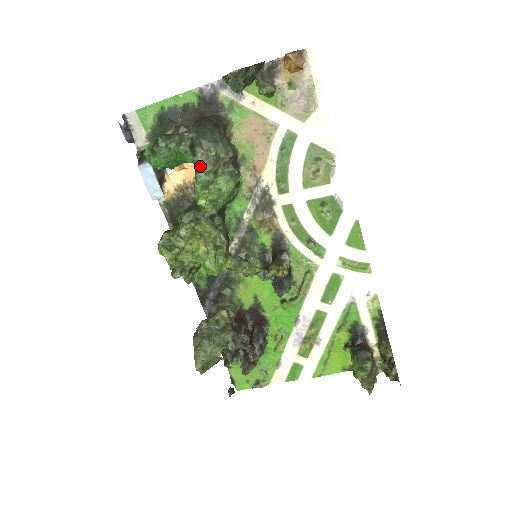
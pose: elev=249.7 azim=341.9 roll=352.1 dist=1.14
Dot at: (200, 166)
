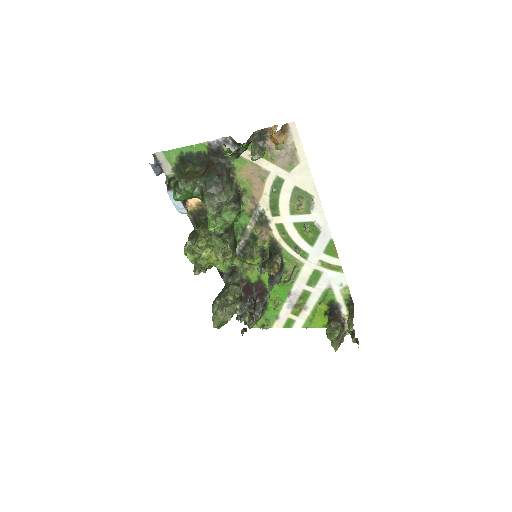
Dot at: (208, 208)
